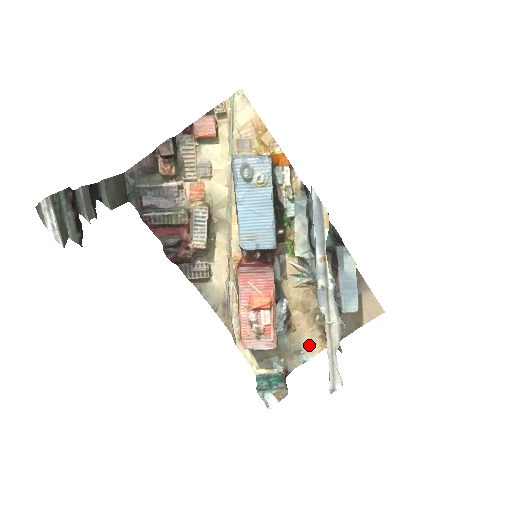
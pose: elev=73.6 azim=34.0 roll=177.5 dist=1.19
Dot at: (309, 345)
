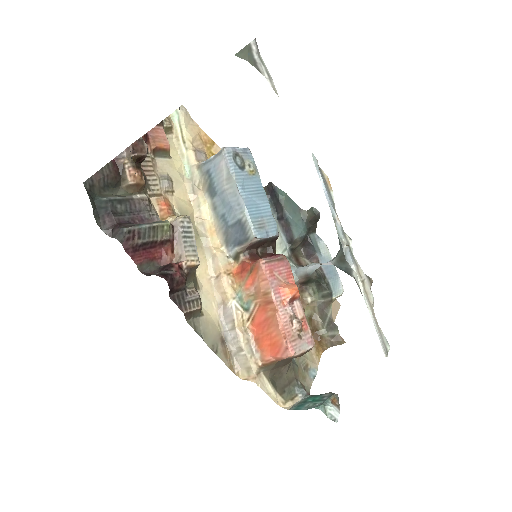
Dot at: (310, 357)
